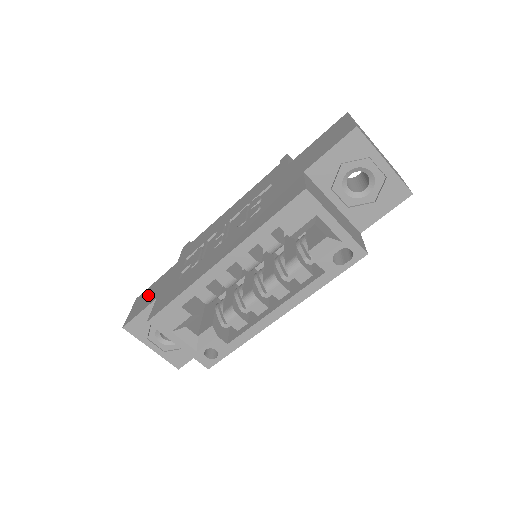
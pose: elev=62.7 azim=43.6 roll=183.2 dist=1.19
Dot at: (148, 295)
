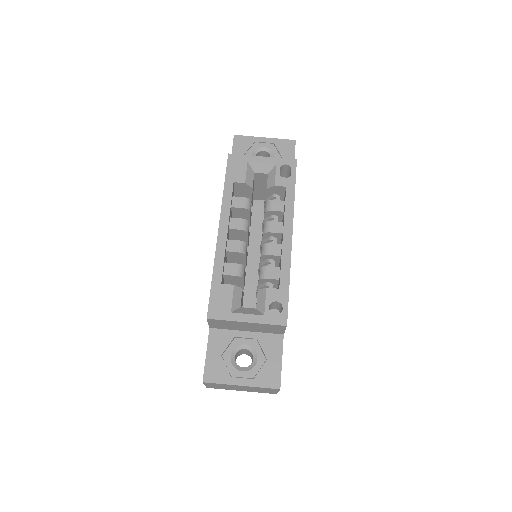
Dot at: occluded
